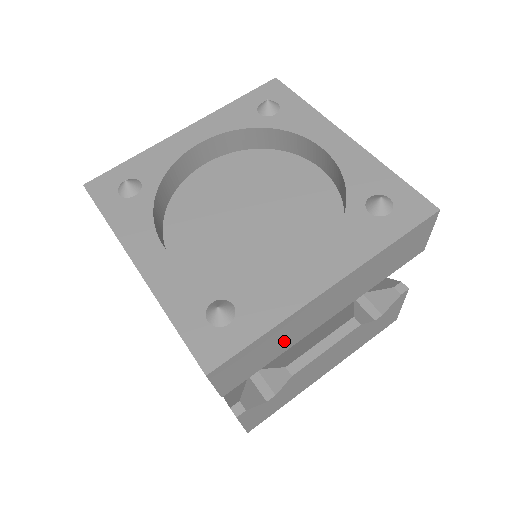
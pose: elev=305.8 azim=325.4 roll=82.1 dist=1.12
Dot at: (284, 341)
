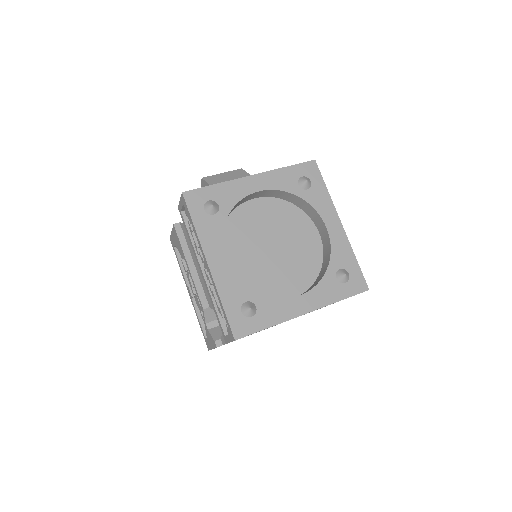
Dot at: occluded
